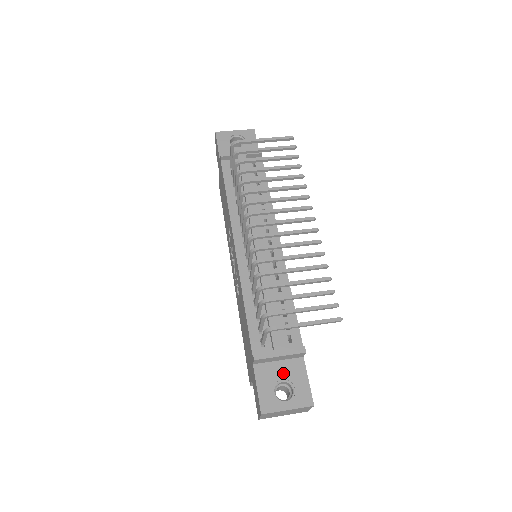
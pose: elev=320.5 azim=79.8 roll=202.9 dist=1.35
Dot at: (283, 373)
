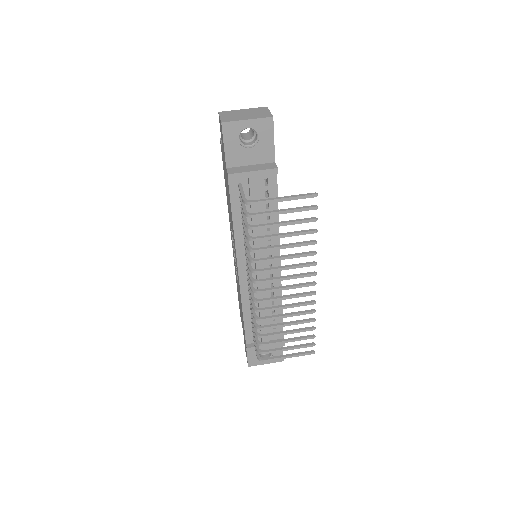
Dot at: occluded
